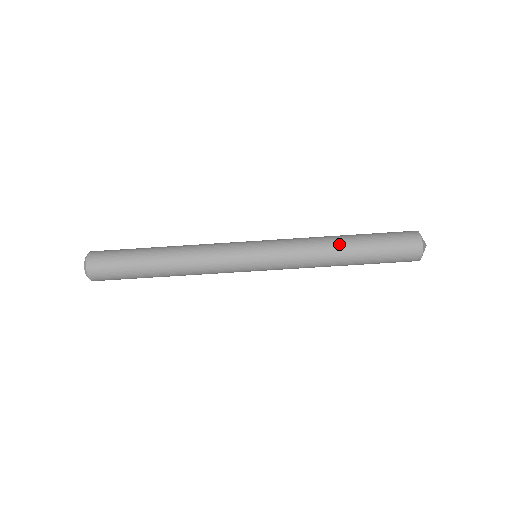
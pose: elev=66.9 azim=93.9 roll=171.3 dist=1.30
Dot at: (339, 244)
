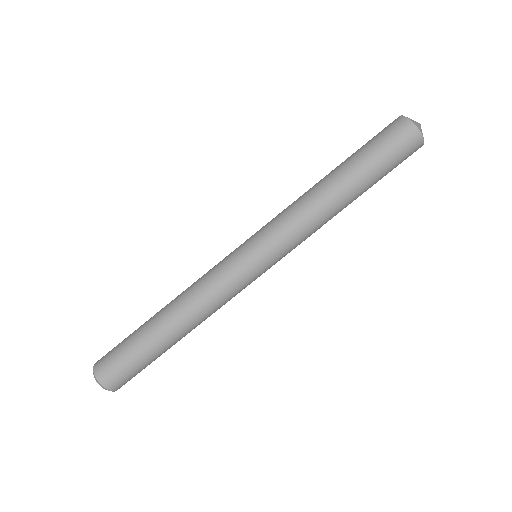
Dot at: (334, 191)
